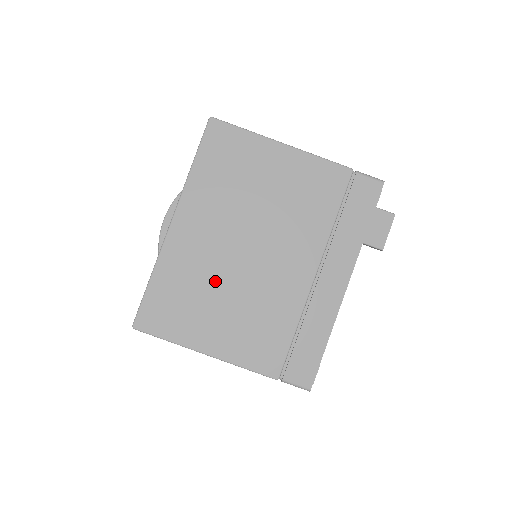
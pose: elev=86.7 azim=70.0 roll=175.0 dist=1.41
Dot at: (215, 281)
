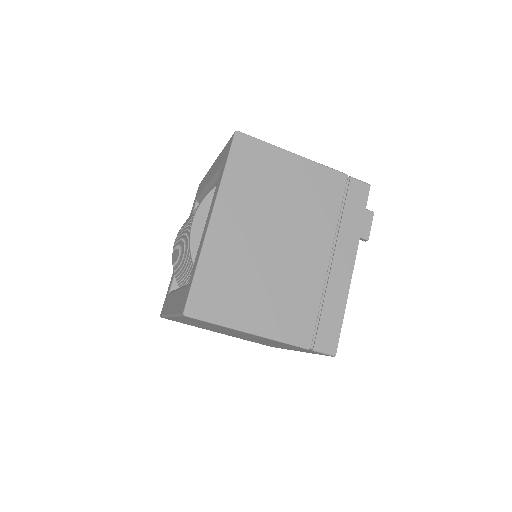
Dot at: (252, 268)
